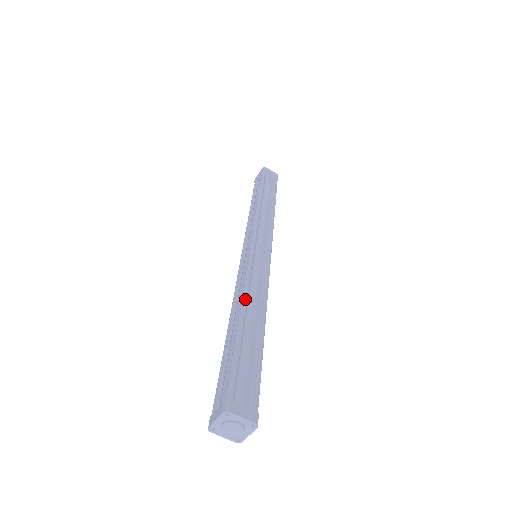
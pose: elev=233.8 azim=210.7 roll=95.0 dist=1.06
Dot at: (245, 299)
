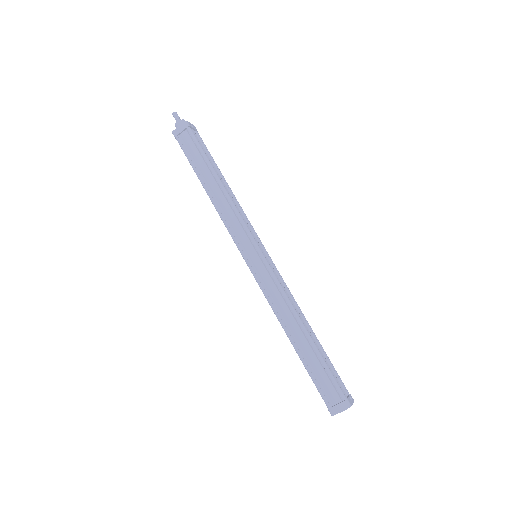
Dot at: (283, 326)
